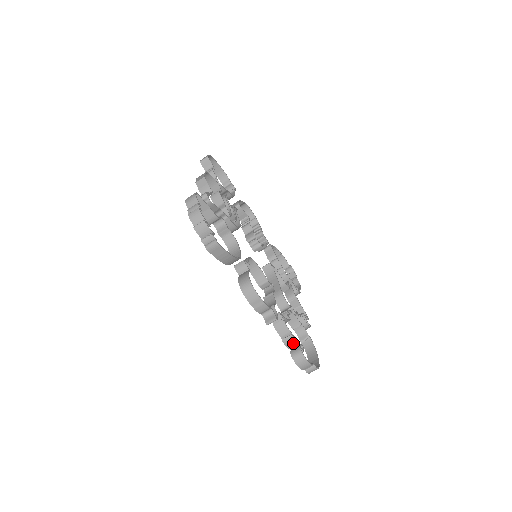
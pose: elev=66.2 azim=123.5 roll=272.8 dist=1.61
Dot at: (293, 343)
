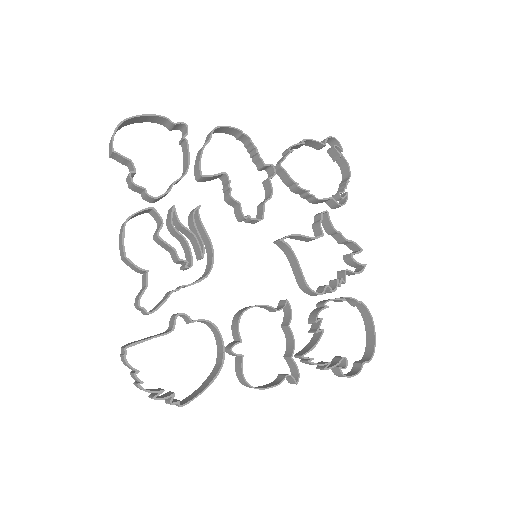
Dot at: (330, 367)
